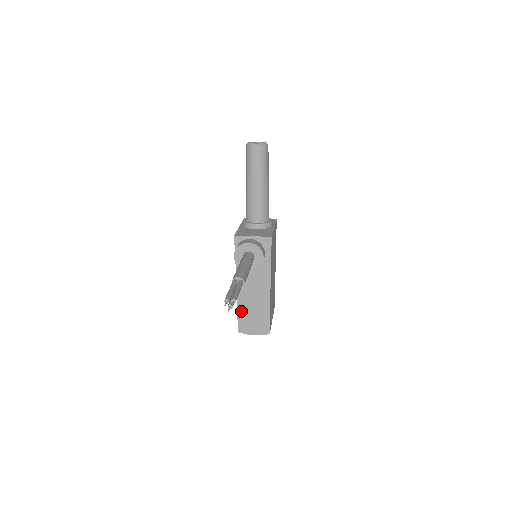
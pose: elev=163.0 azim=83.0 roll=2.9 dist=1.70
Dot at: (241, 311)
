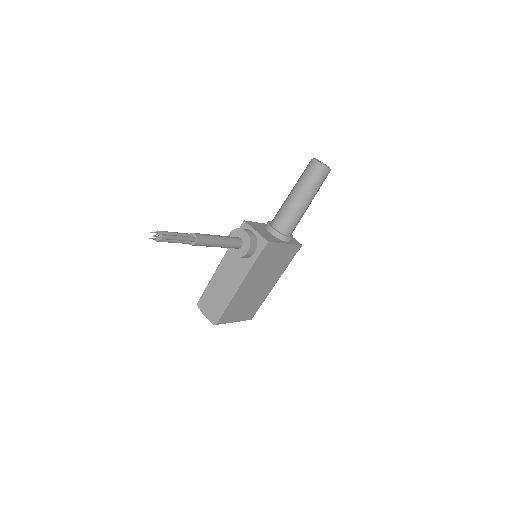
Dot at: (209, 288)
